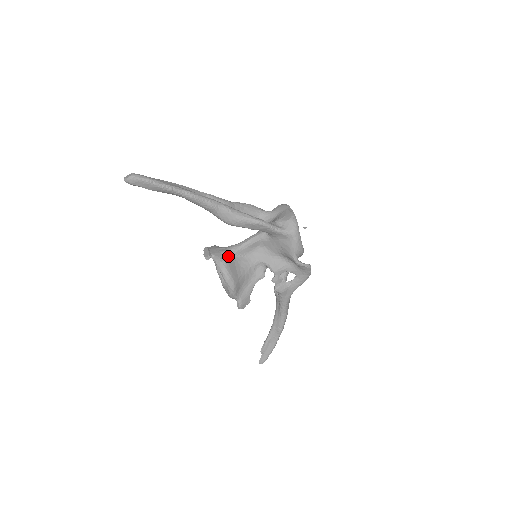
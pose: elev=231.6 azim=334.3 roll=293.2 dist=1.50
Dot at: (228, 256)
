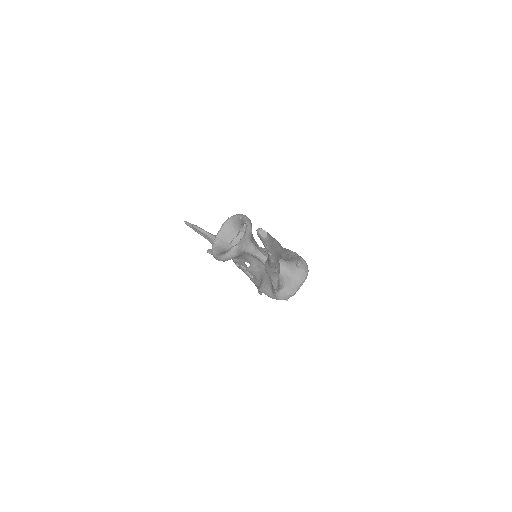
Dot at: (242, 252)
